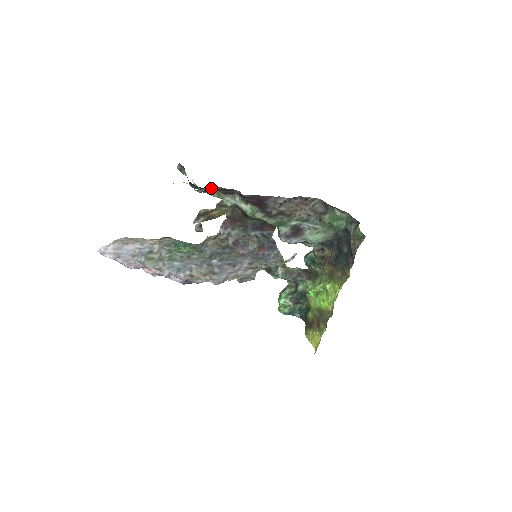
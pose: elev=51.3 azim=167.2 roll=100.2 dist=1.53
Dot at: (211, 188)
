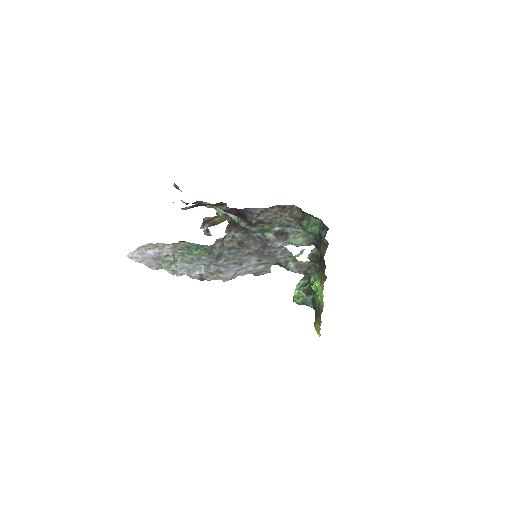
Dot at: (195, 205)
